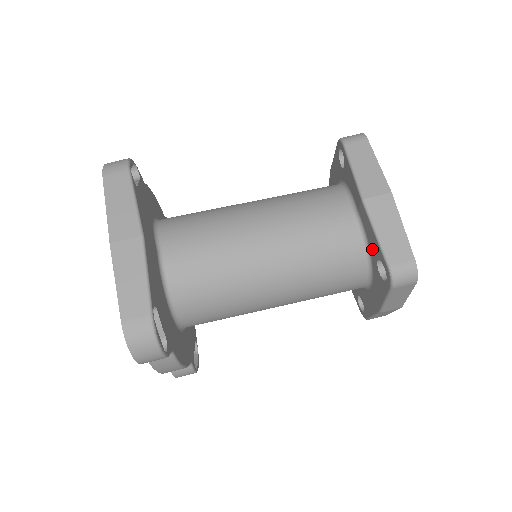
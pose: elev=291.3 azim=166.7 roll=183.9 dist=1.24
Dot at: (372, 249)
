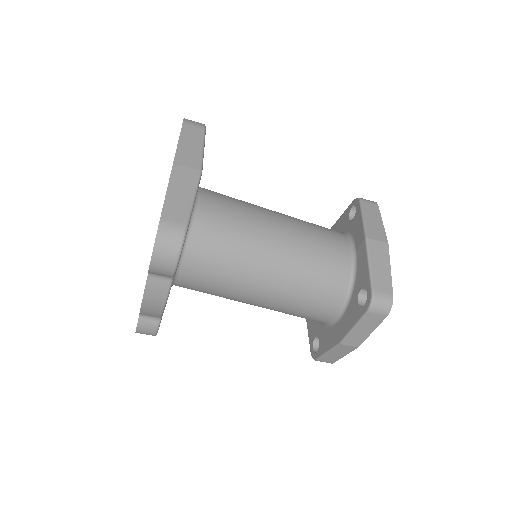
Dot at: (359, 280)
